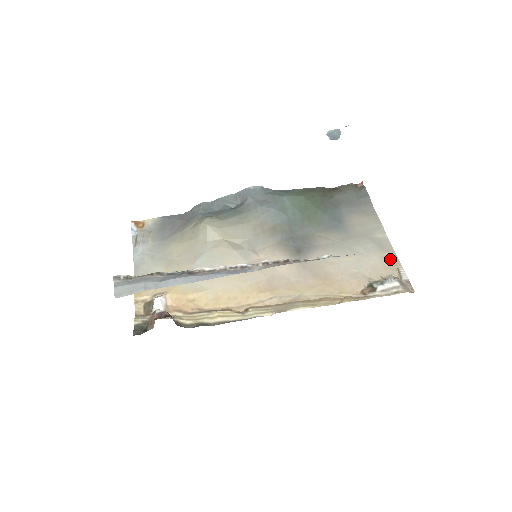
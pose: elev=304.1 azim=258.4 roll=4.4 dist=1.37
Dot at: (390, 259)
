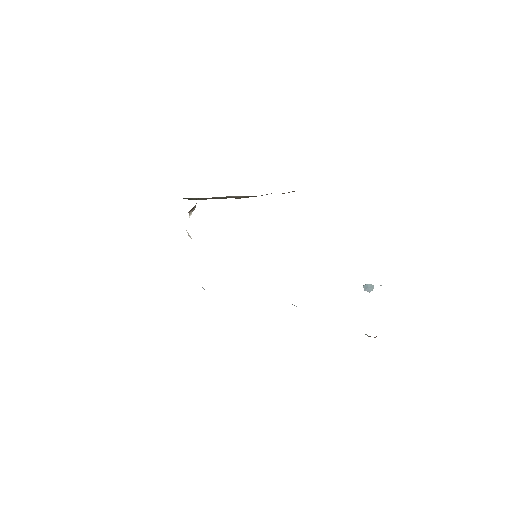
Dot at: occluded
